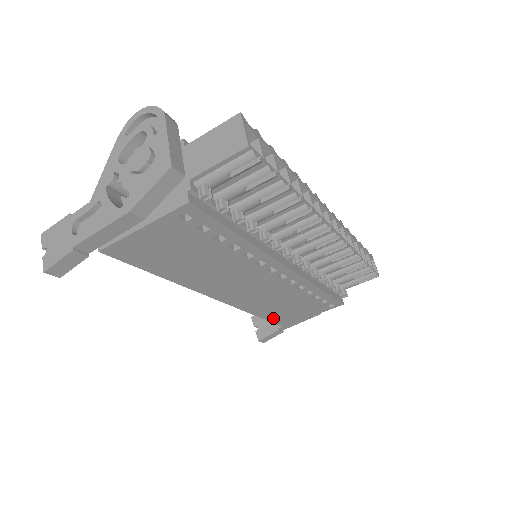
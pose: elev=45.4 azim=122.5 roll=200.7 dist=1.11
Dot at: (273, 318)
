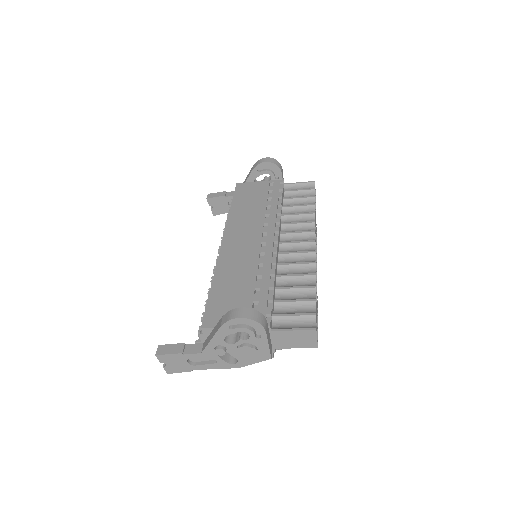
Dot at: occluded
